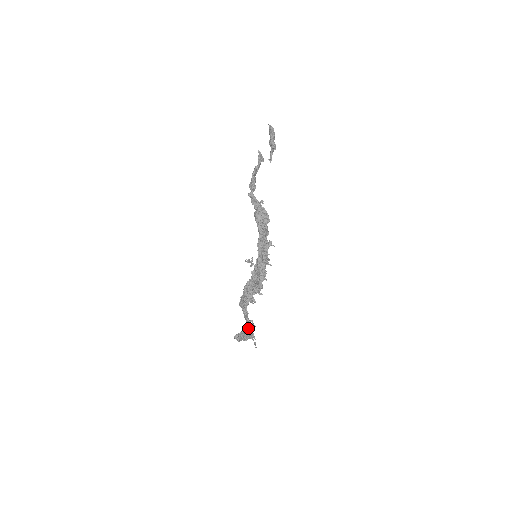
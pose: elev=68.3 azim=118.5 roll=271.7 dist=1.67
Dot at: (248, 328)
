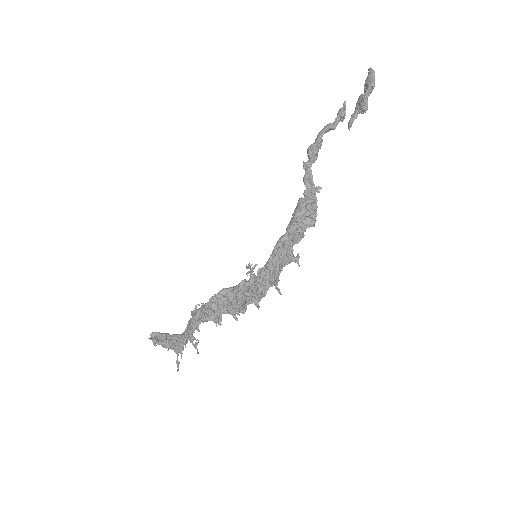
Dot at: (181, 340)
